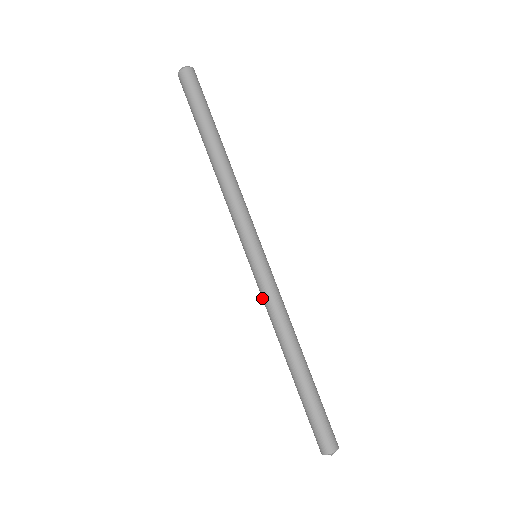
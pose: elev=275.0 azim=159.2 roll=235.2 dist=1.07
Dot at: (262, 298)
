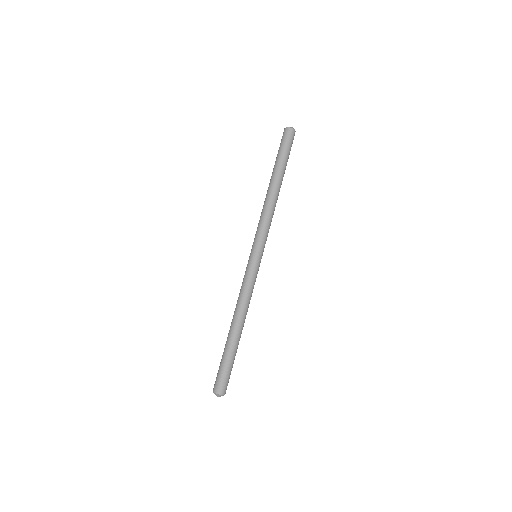
Dot at: (246, 282)
